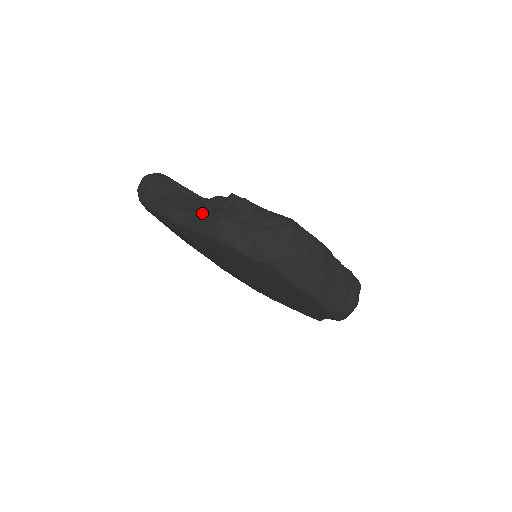
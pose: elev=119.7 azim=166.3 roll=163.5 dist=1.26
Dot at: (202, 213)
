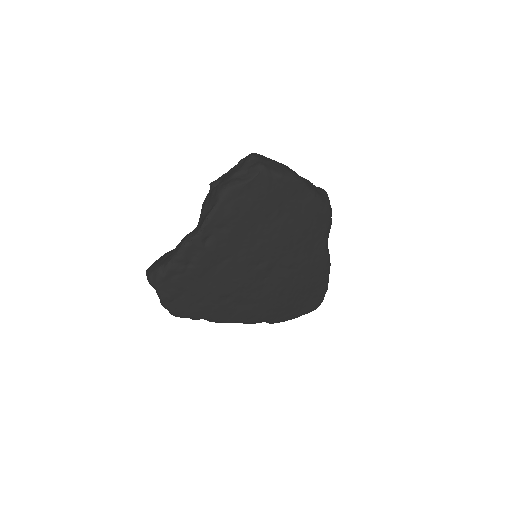
Dot at: (205, 207)
